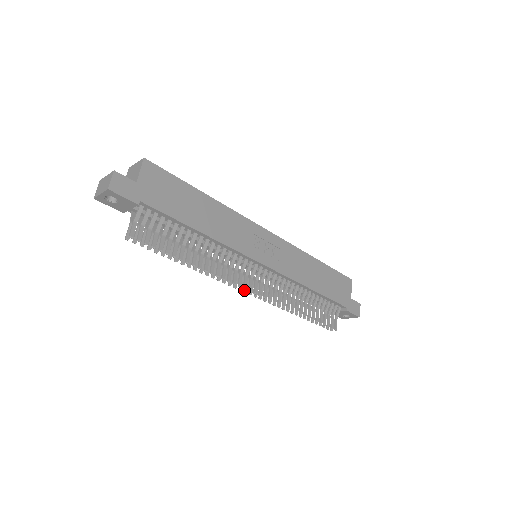
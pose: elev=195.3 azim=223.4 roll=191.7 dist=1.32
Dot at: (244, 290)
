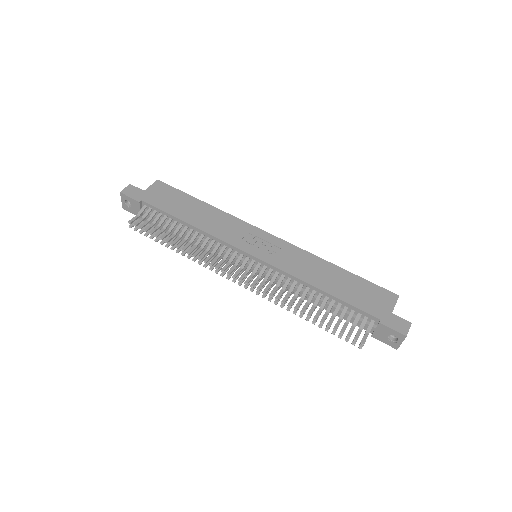
Dot at: occluded
